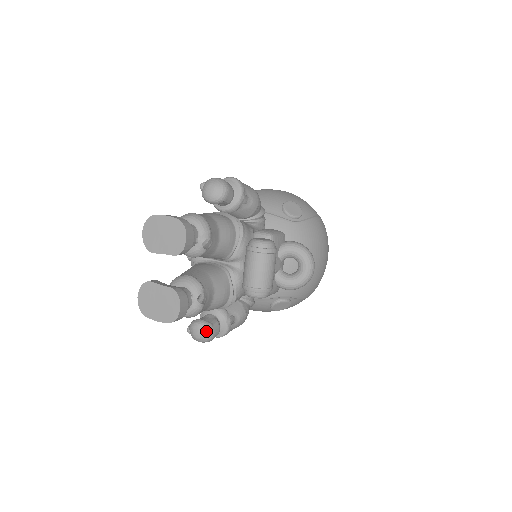
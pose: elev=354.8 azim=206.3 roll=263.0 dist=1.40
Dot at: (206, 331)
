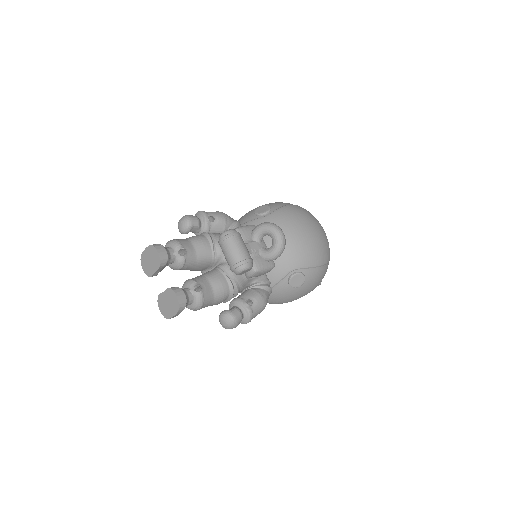
Dot at: (227, 316)
